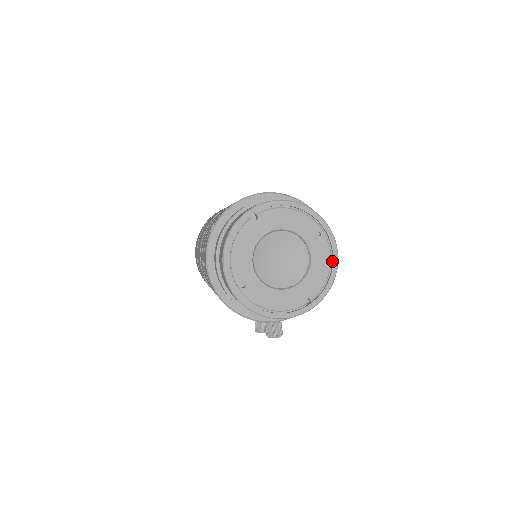
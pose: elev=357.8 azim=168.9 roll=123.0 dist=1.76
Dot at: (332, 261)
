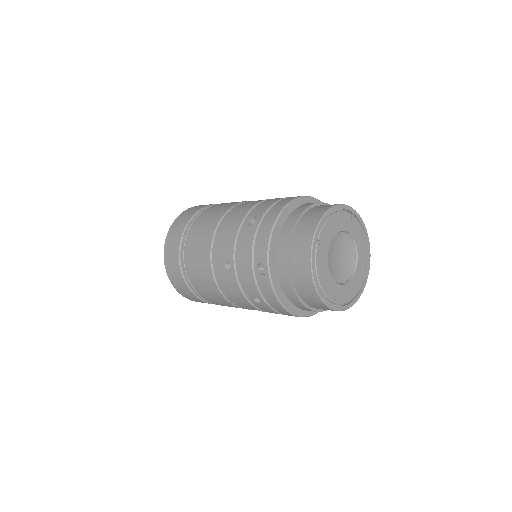
Dot at: (363, 231)
